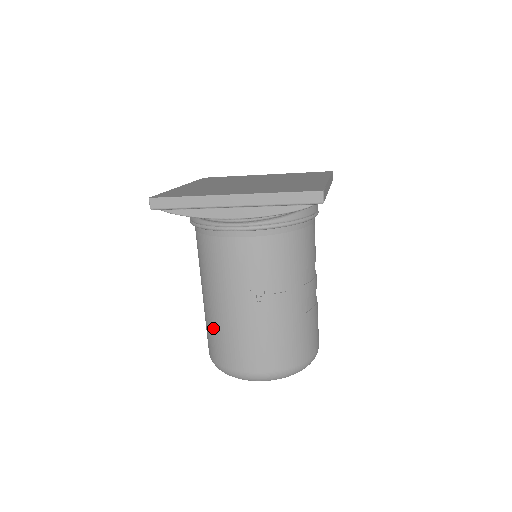
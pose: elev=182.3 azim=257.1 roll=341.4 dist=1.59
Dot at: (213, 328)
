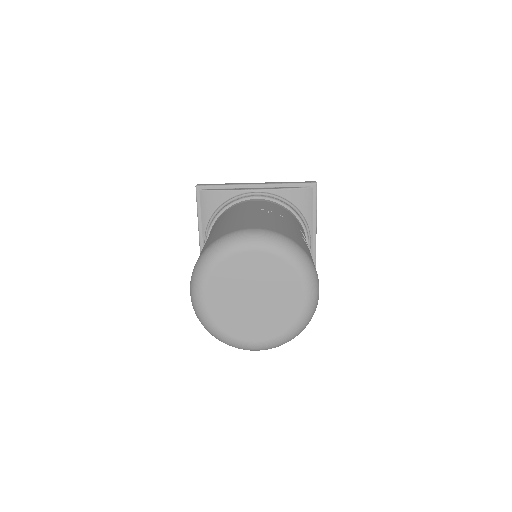
Dot at: (214, 234)
